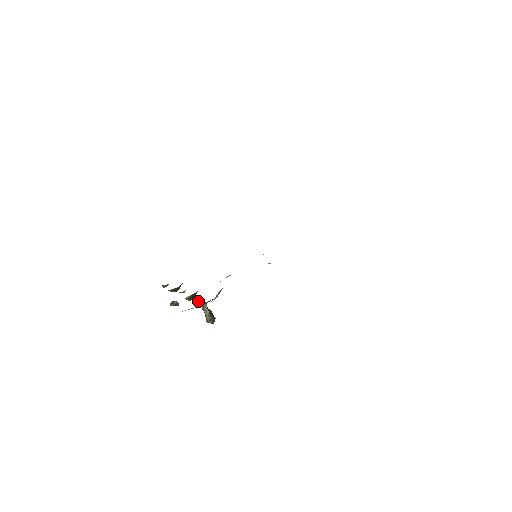
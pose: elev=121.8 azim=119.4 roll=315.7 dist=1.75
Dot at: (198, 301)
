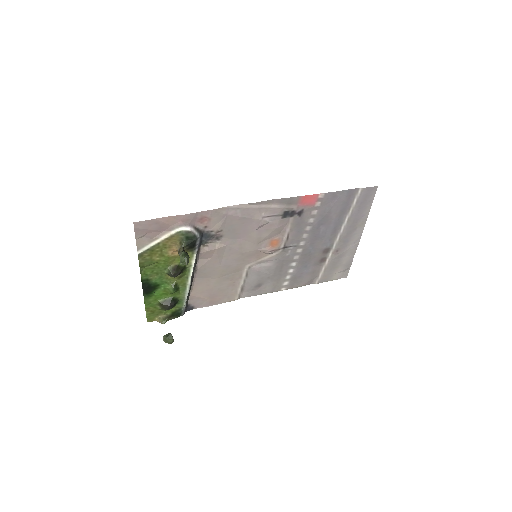
Dot at: (175, 246)
